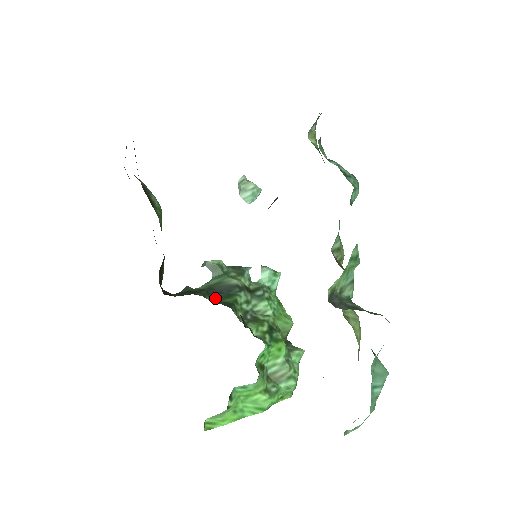
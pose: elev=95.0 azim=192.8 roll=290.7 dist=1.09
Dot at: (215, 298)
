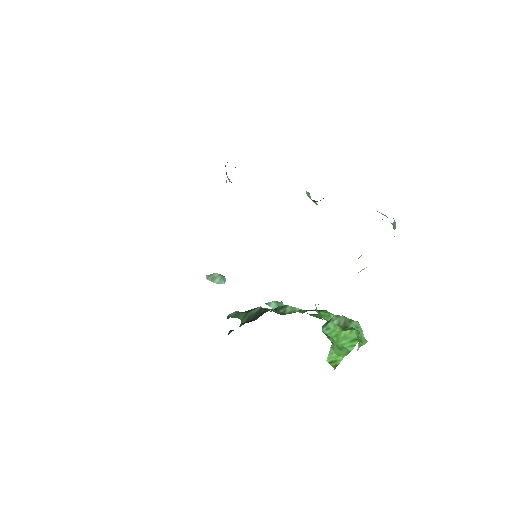
Dot at: (255, 319)
